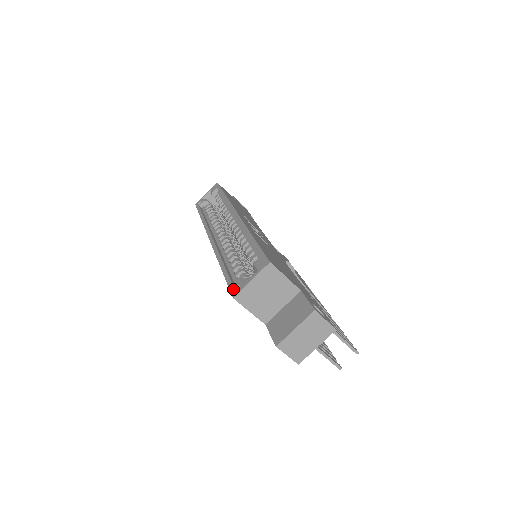
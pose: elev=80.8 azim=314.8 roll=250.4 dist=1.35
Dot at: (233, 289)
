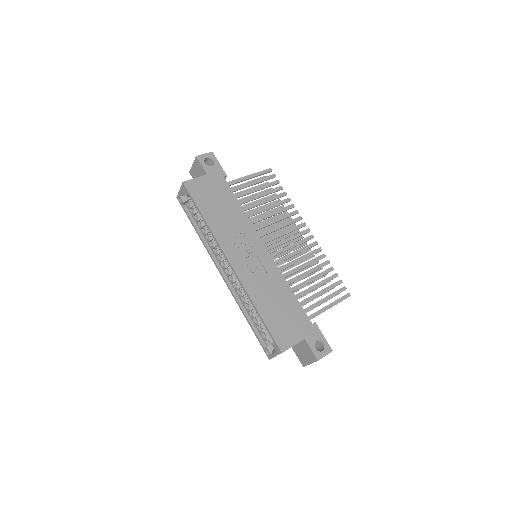
Dot at: (266, 352)
